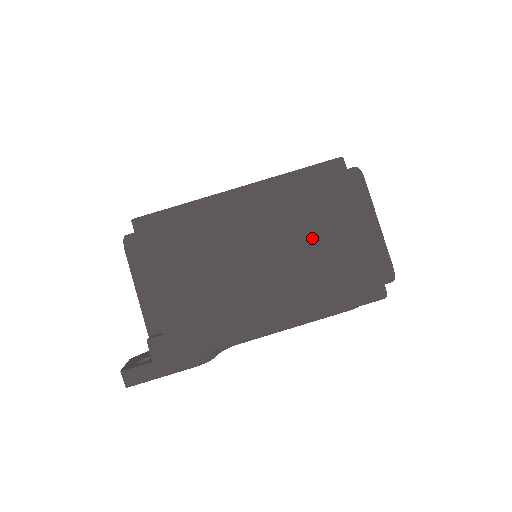
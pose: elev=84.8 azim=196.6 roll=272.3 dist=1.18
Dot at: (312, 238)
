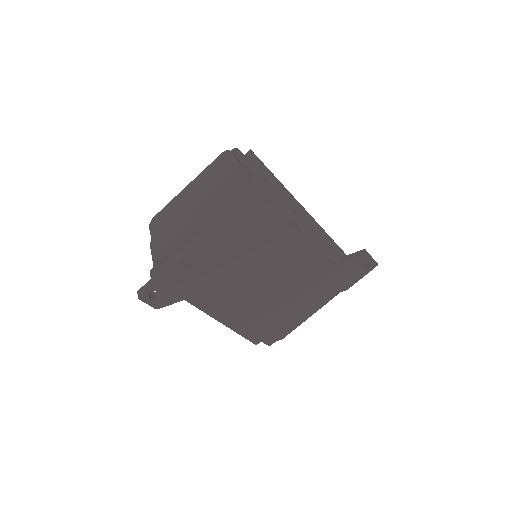
Dot at: (216, 178)
